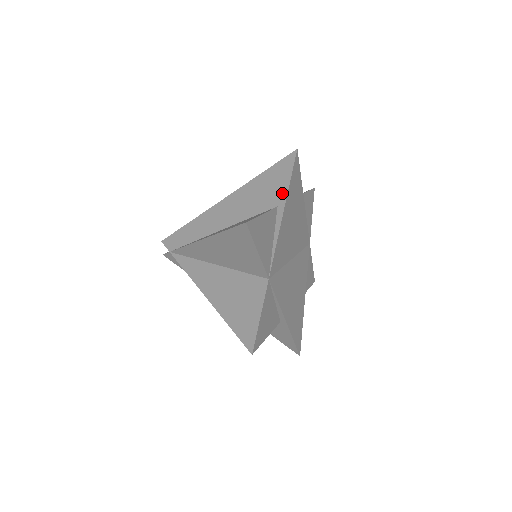
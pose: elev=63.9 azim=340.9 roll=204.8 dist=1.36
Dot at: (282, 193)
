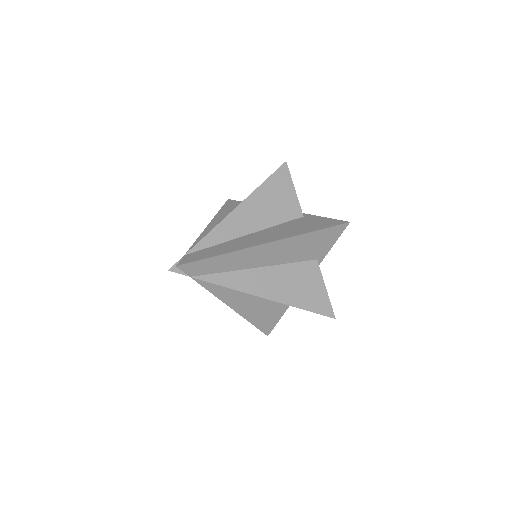
Dot at: (325, 251)
